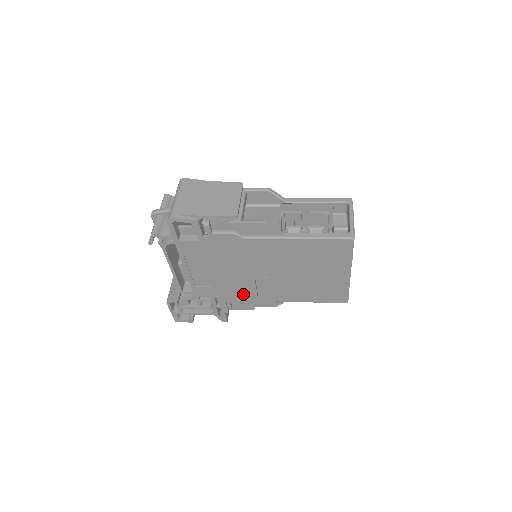
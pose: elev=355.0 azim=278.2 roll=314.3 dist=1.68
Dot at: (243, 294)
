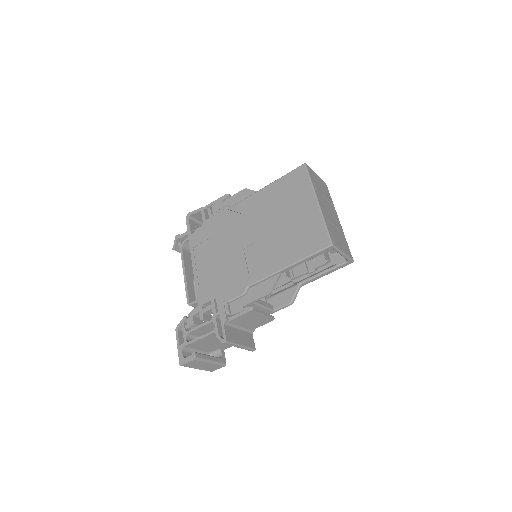
Dot at: (237, 280)
